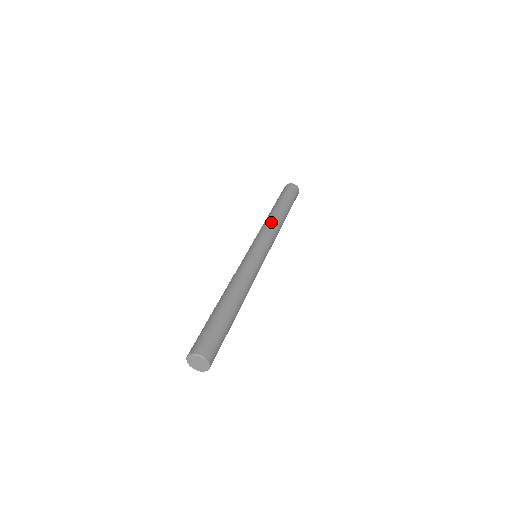
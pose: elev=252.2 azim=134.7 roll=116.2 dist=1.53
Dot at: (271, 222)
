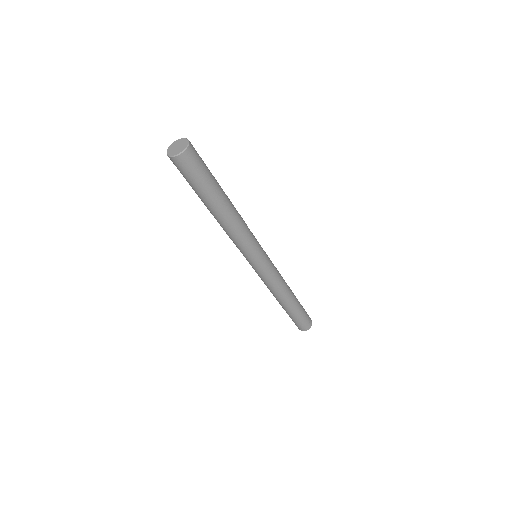
Dot at: occluded
